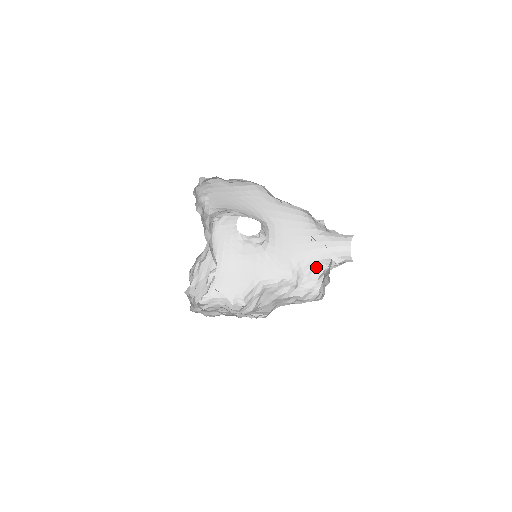
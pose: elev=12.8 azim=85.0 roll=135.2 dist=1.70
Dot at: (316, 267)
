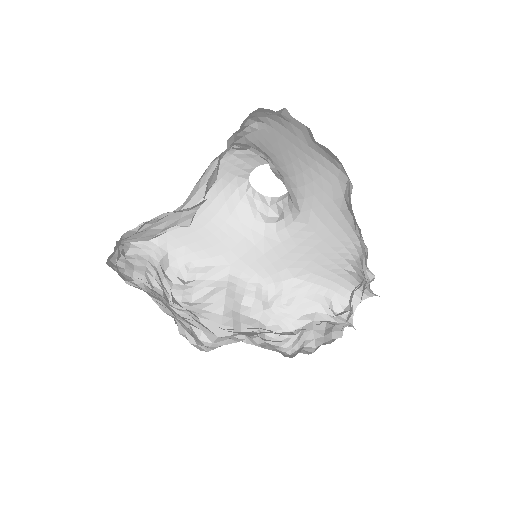
Dot at: (309, 301)
